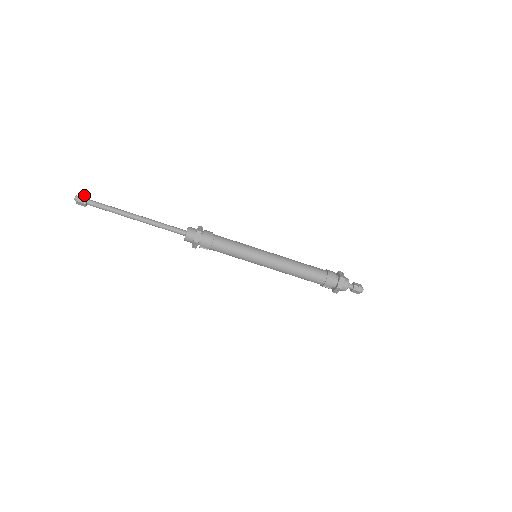
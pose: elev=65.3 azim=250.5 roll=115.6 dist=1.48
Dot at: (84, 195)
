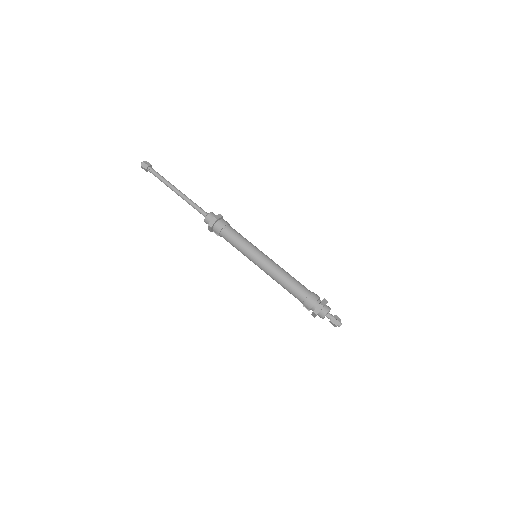
Dot at: (148, 163)
